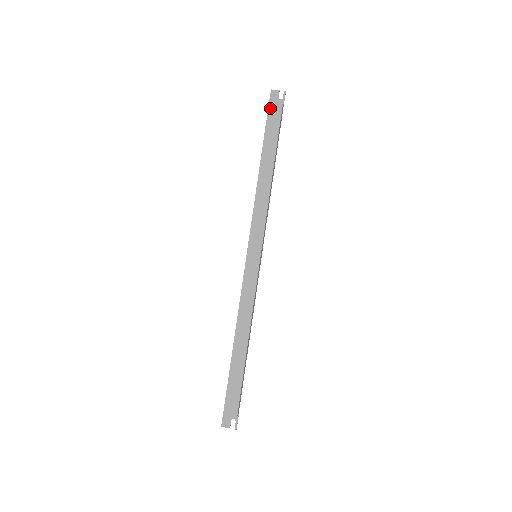
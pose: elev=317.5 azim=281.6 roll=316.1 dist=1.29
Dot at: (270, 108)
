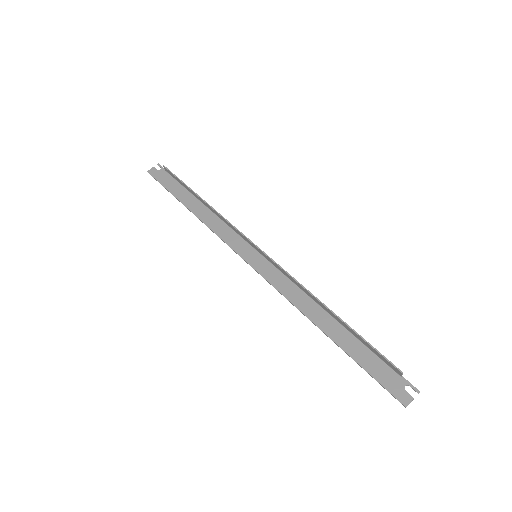
Dot at: (158, 179)
